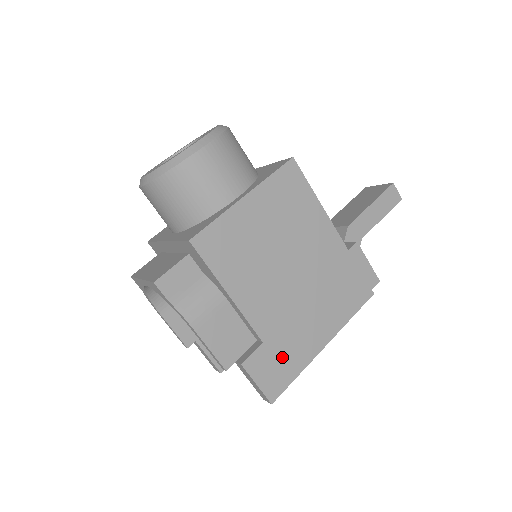
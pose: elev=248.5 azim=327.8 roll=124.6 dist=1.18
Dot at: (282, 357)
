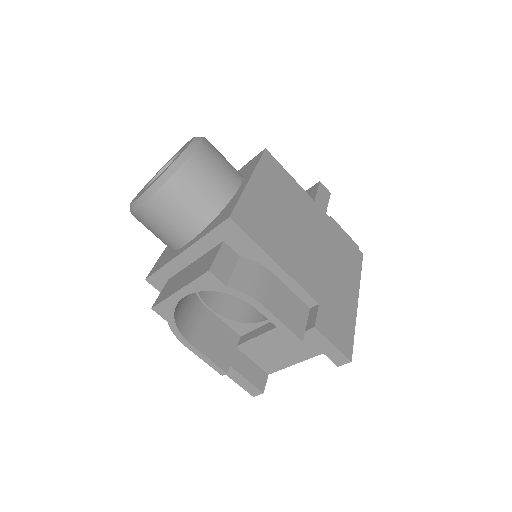
Dot at: (337, 316)
